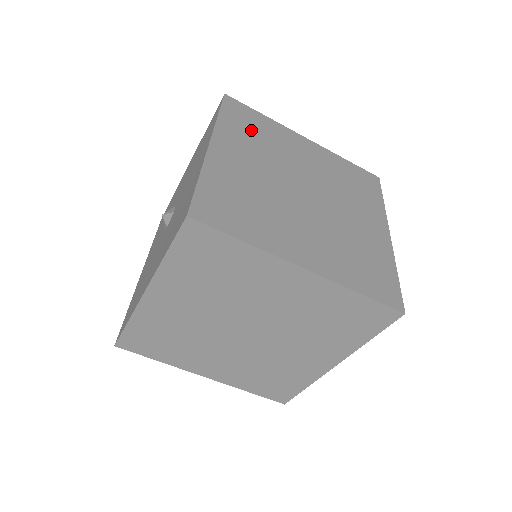
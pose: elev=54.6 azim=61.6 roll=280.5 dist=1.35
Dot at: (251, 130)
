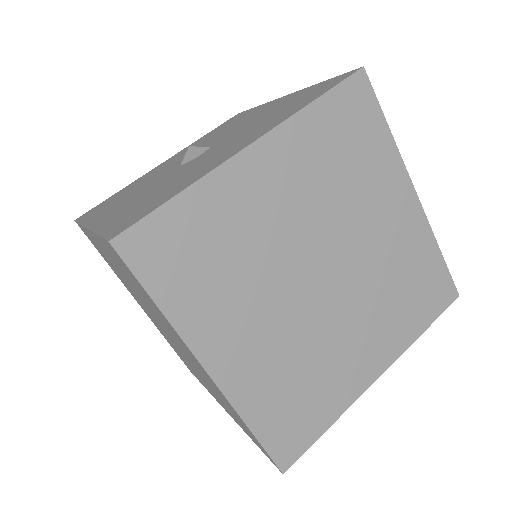
Dot at: (341, 147)
